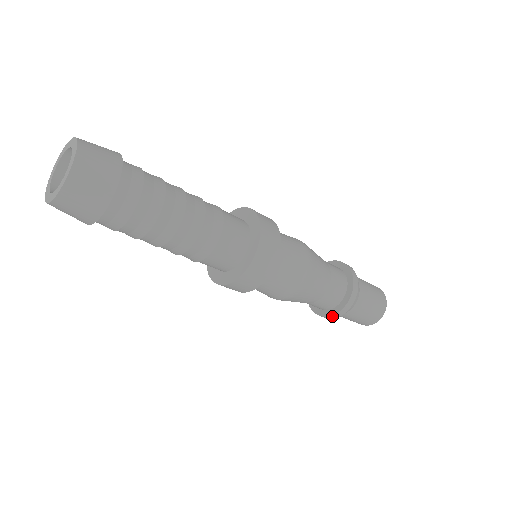
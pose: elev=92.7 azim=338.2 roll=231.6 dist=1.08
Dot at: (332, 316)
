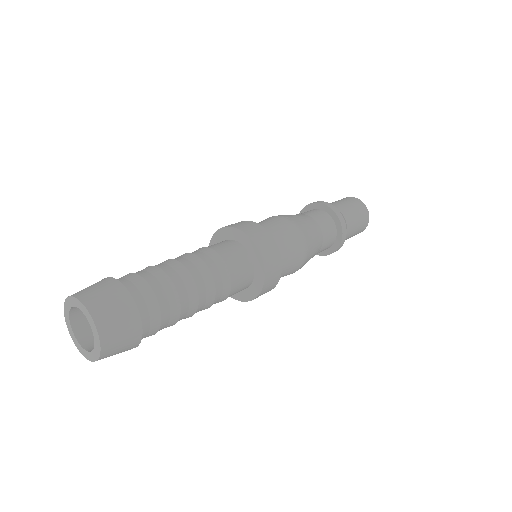
Dot at: (341, 243)
